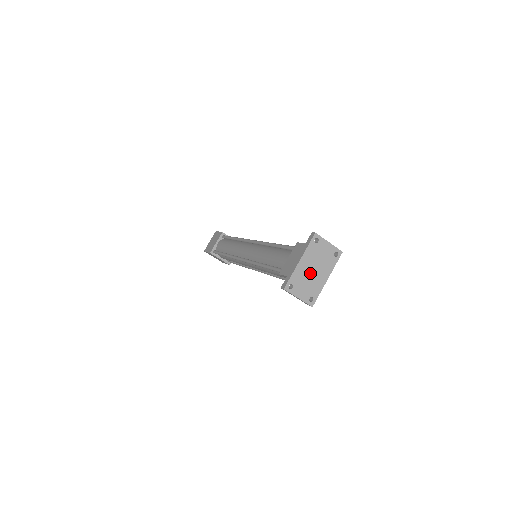
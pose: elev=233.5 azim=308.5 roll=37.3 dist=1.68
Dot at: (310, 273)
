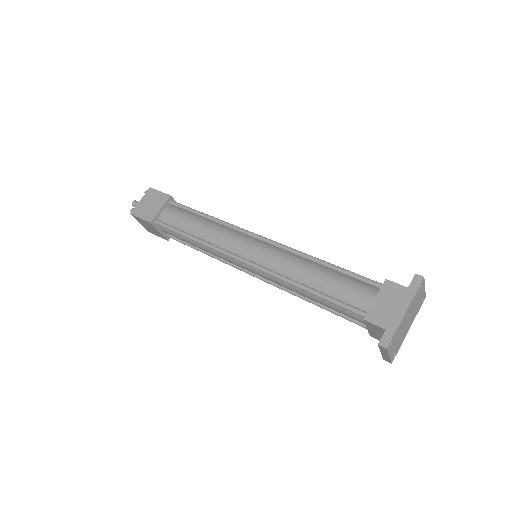
Dot at: (405, 325)
